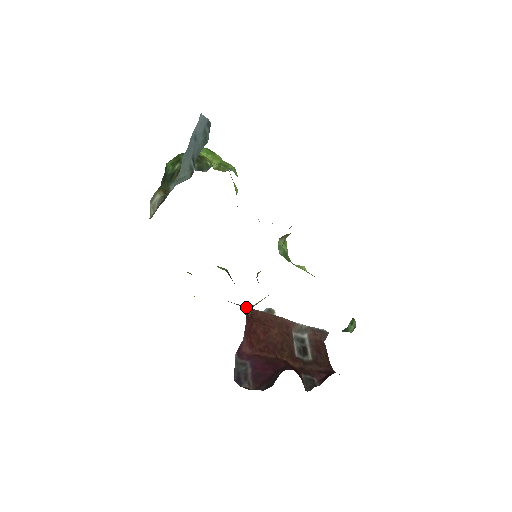
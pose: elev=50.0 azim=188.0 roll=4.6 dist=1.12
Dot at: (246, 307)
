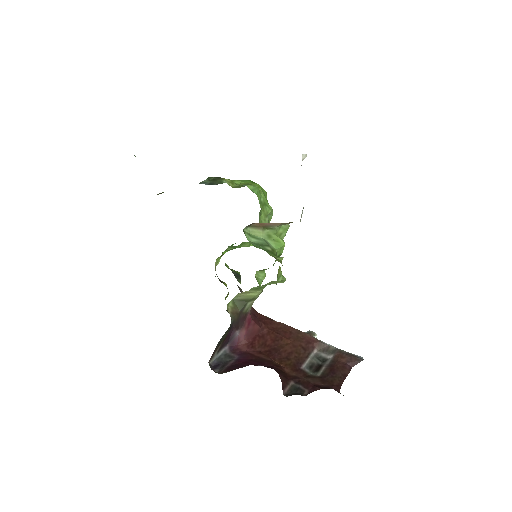
Dot at: (270, 318)
